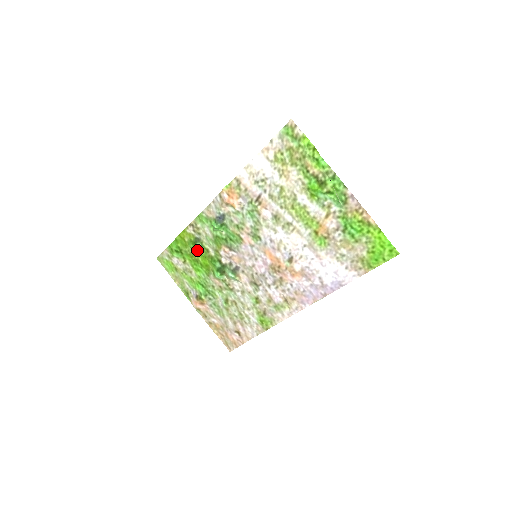
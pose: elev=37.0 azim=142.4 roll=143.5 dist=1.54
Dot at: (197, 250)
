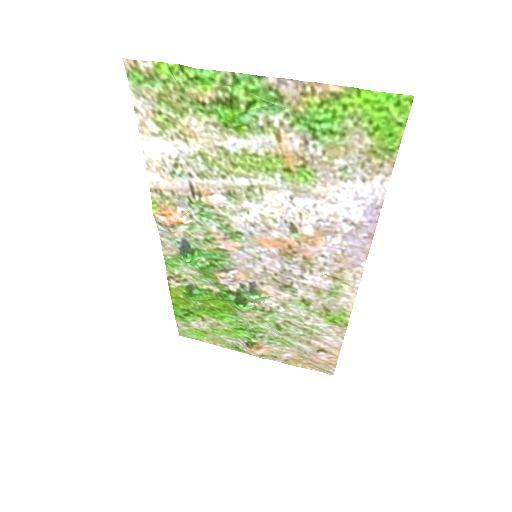
Dot at: (199, 299)
